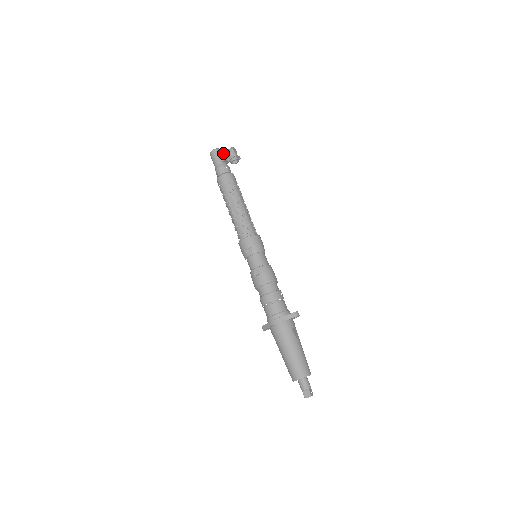
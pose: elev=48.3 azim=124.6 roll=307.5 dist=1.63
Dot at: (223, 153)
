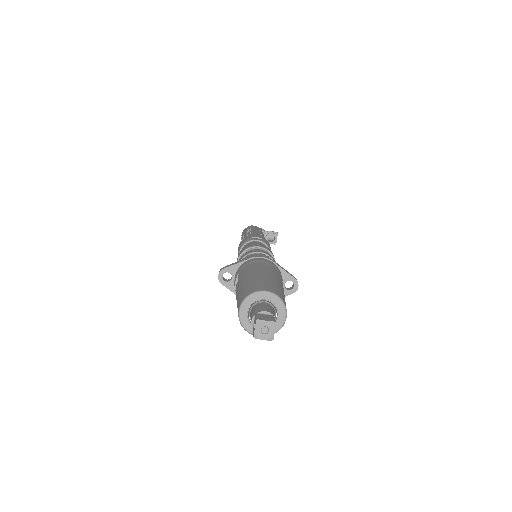
Dot at: occluded
